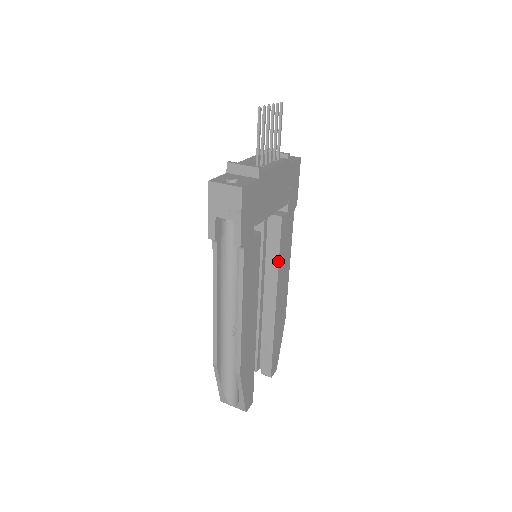
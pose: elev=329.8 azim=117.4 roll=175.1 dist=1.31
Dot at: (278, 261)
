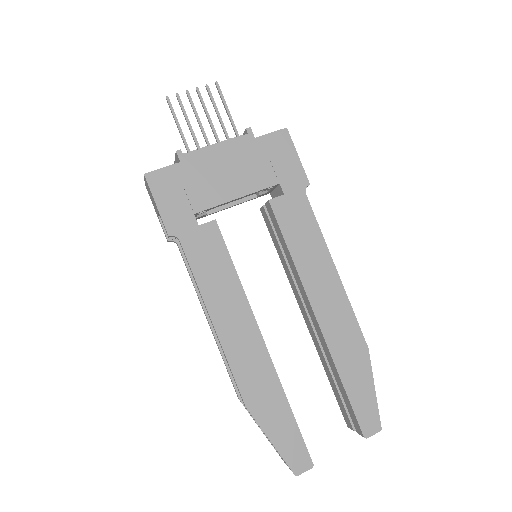
Dot at: (291, 257)
